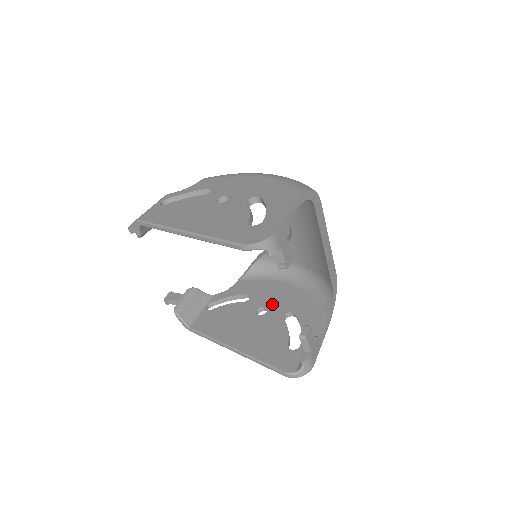
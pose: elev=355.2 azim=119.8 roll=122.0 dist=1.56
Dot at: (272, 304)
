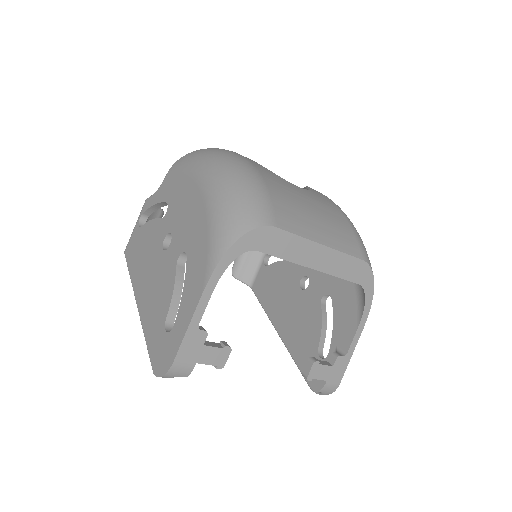
Dot at: (314, 274)
